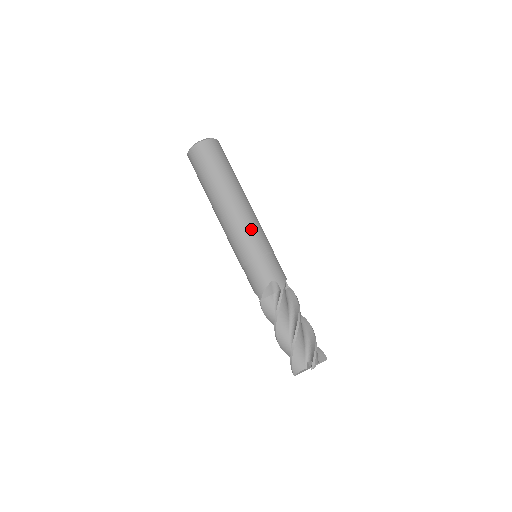
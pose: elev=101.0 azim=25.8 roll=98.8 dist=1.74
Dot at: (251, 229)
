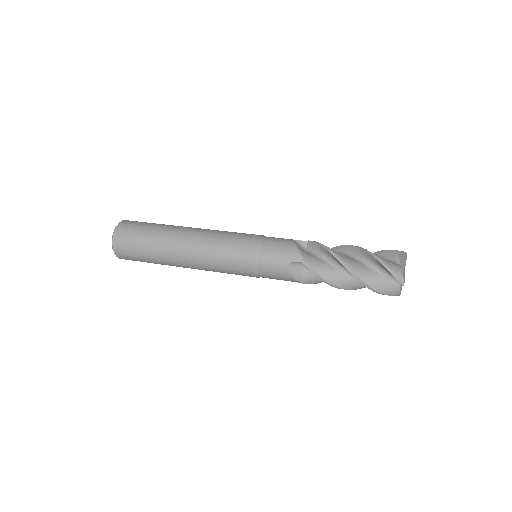
Dot at: (232, 232)
